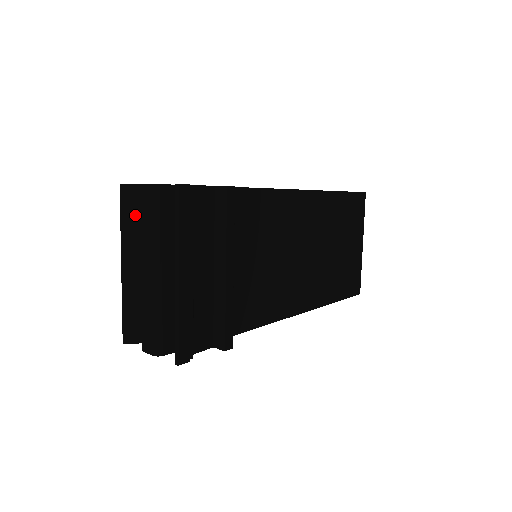
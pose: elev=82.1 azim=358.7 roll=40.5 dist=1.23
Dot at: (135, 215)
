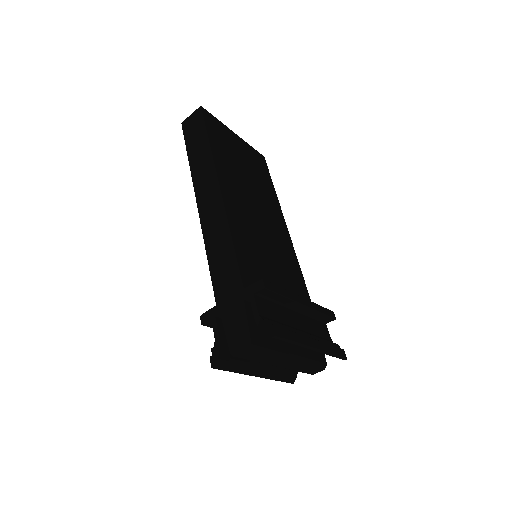
Dot at: (236, 360)
